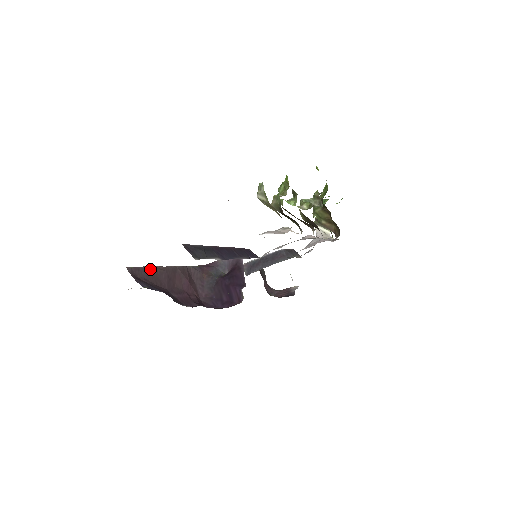
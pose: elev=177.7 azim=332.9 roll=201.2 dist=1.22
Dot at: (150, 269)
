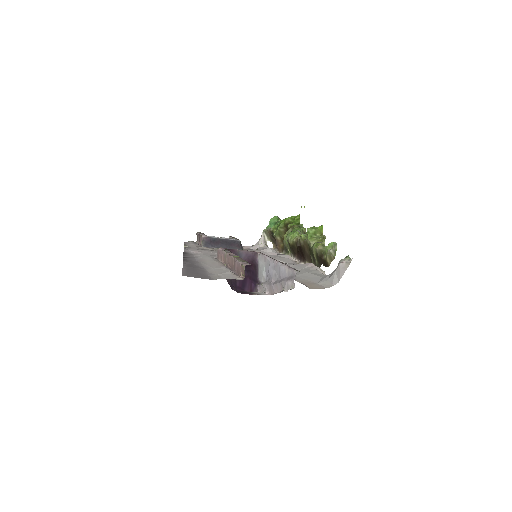
Dot at: occluded
